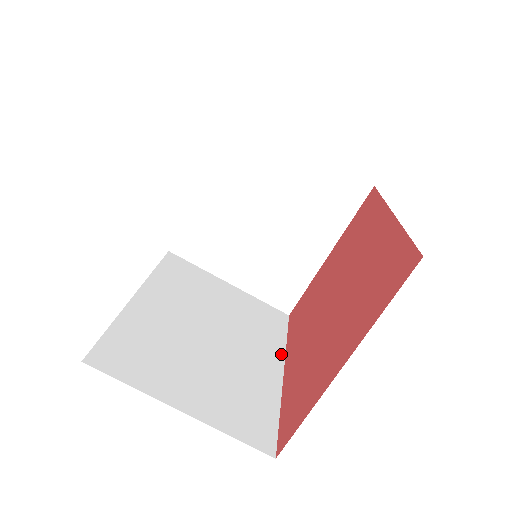
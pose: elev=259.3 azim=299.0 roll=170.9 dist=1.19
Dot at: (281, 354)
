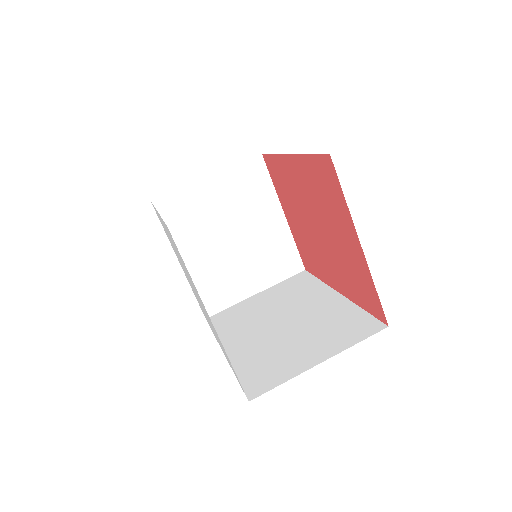
Dot at: (328, 289)
